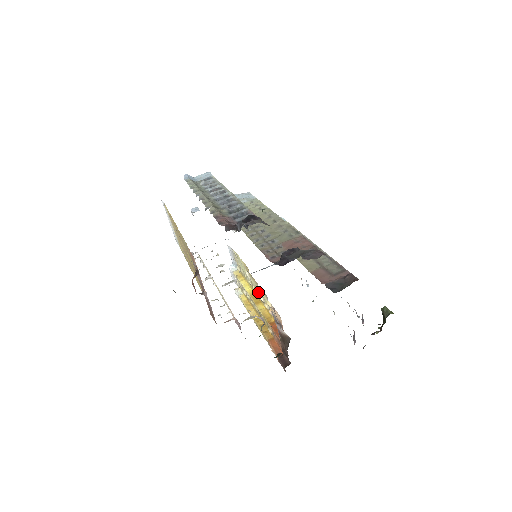
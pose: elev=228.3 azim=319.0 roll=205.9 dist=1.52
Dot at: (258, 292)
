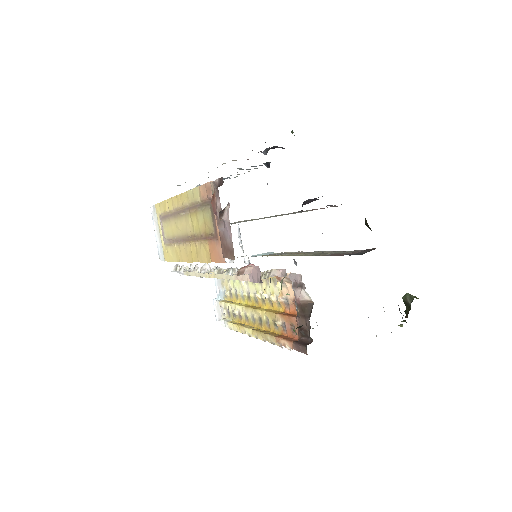
Dot at: (259, 292)
